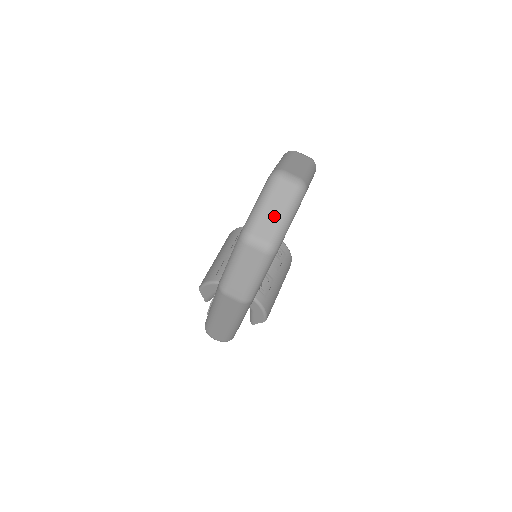
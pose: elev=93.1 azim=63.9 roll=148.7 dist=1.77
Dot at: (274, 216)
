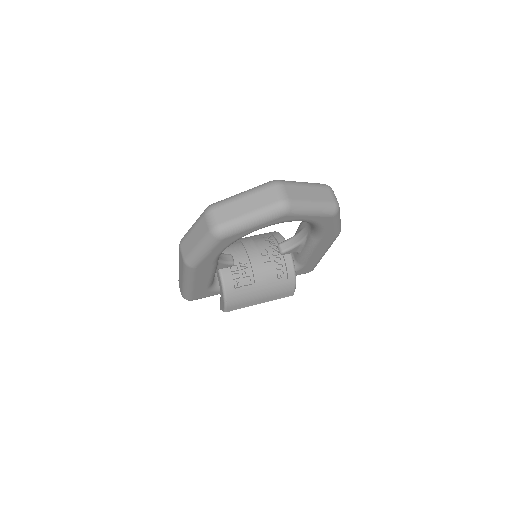
Dot at: (240, 210)
